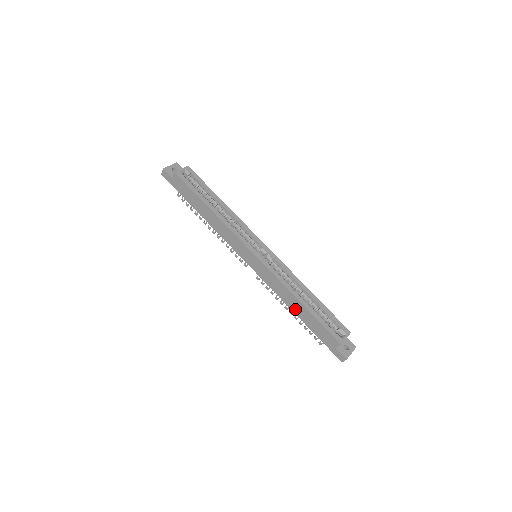
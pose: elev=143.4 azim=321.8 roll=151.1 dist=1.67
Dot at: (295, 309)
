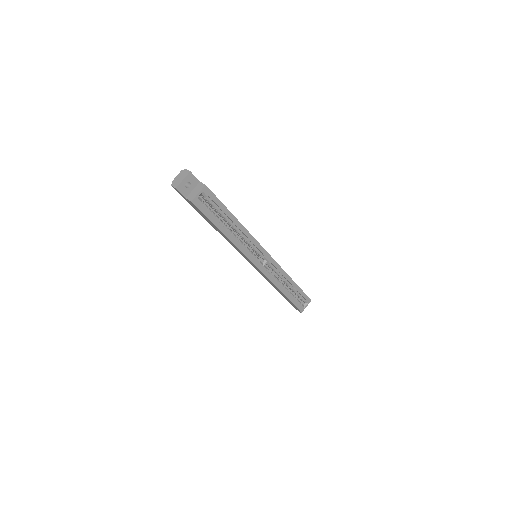
Dot at: occluded
